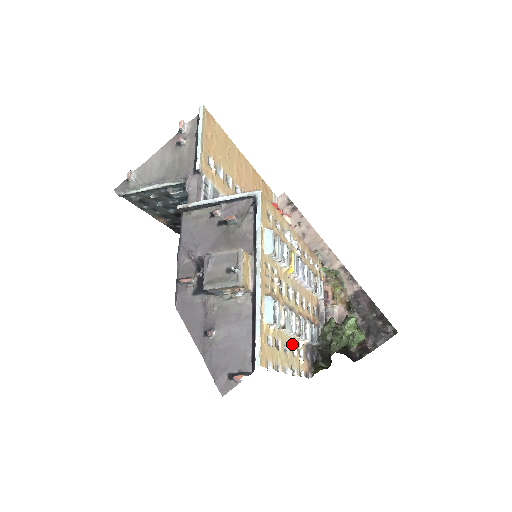
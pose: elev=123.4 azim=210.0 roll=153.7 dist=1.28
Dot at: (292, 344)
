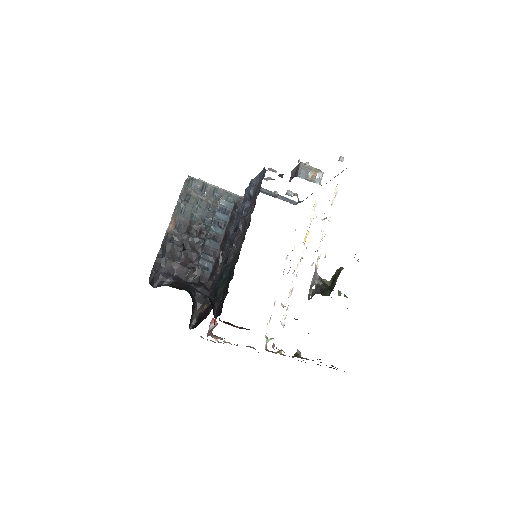
Dot at: occluded
